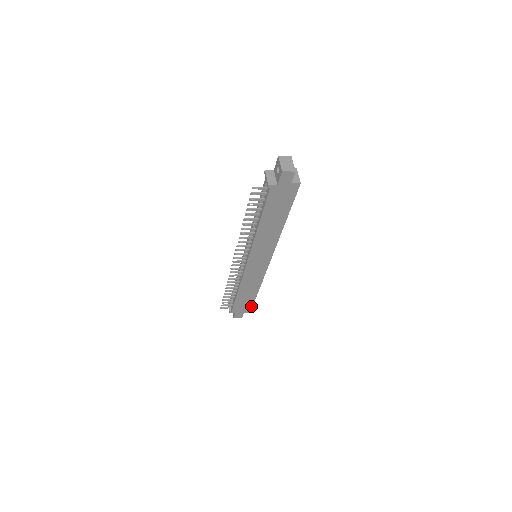
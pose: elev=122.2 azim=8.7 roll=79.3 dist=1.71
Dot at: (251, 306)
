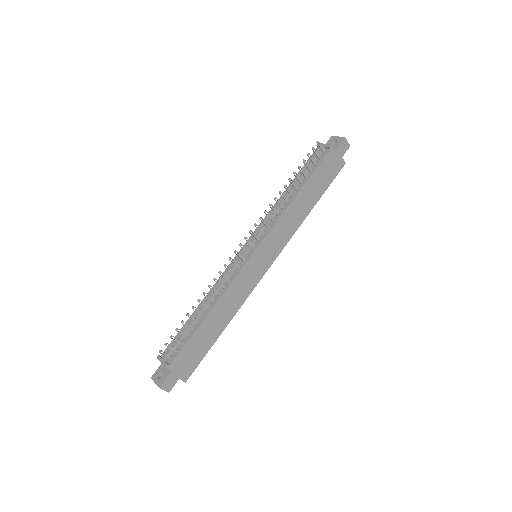
Dot at: (197, 363)
